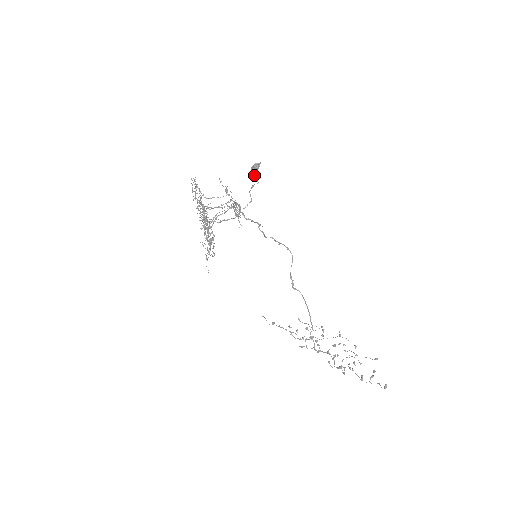
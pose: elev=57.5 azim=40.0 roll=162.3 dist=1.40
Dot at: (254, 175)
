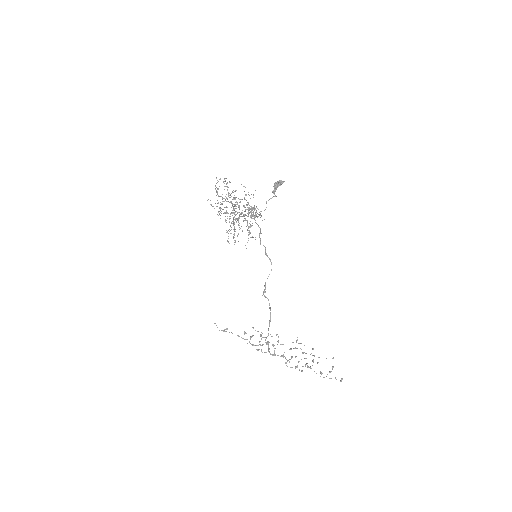
Dot at: (275, 189)
